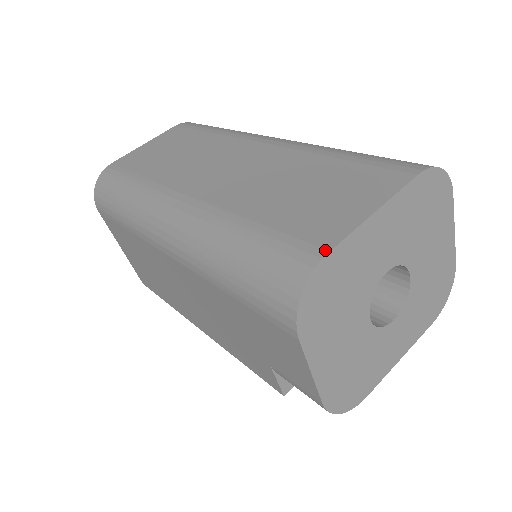
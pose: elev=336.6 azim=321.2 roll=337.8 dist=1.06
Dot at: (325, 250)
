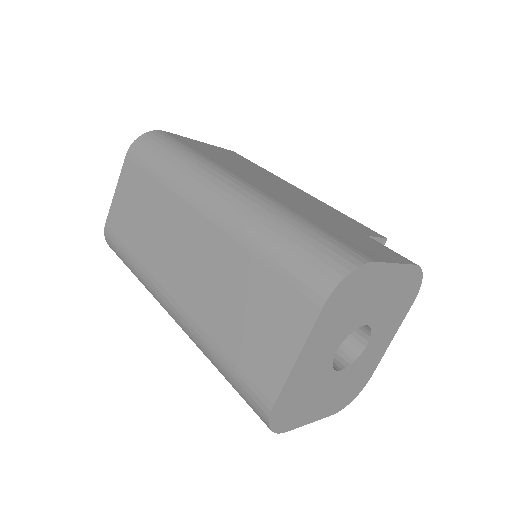
Dot at: (271, 403)
